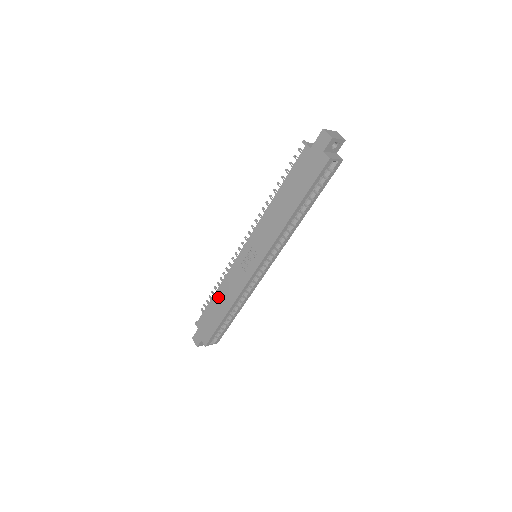
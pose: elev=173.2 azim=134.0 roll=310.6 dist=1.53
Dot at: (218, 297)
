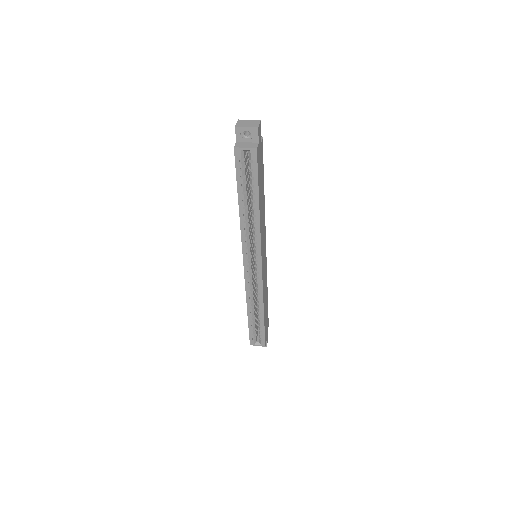
Dot at: occluded
